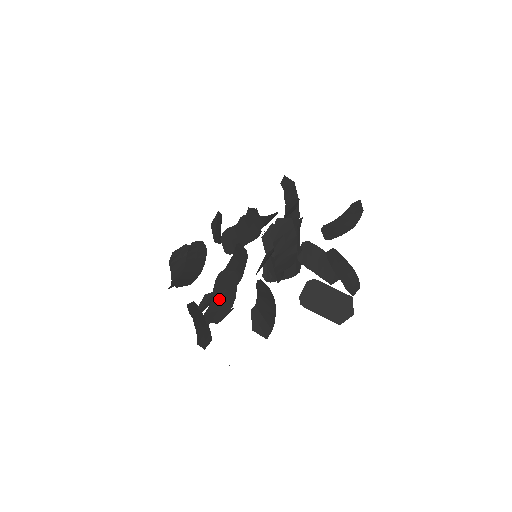
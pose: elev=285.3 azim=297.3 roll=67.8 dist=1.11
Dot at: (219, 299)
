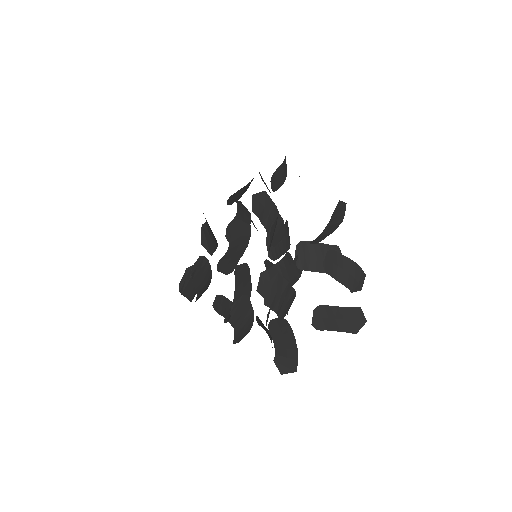
Dot at: (240, 325)
